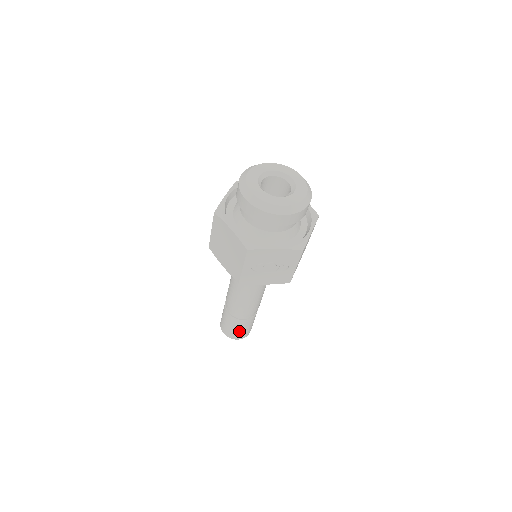
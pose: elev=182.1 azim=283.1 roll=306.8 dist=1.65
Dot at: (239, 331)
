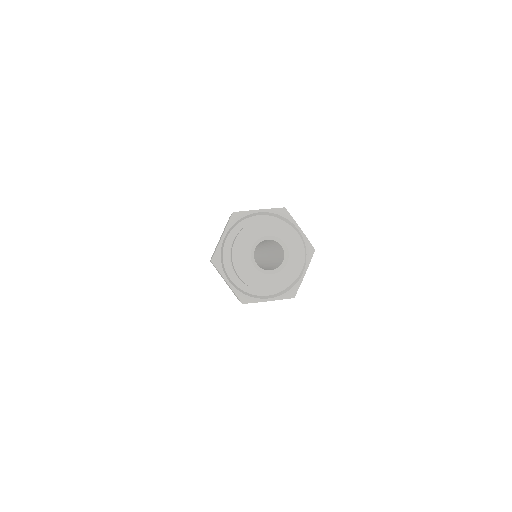
Dot at: occluded
